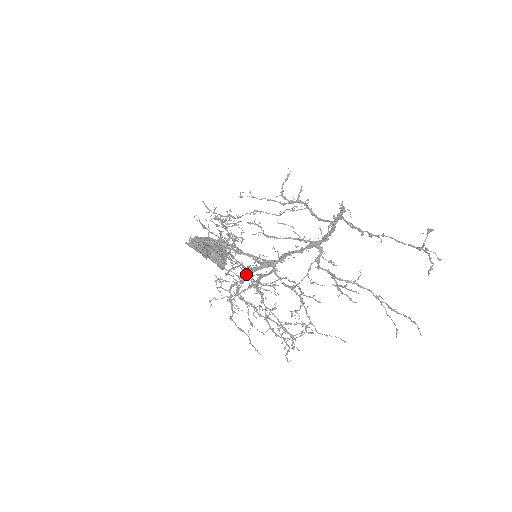
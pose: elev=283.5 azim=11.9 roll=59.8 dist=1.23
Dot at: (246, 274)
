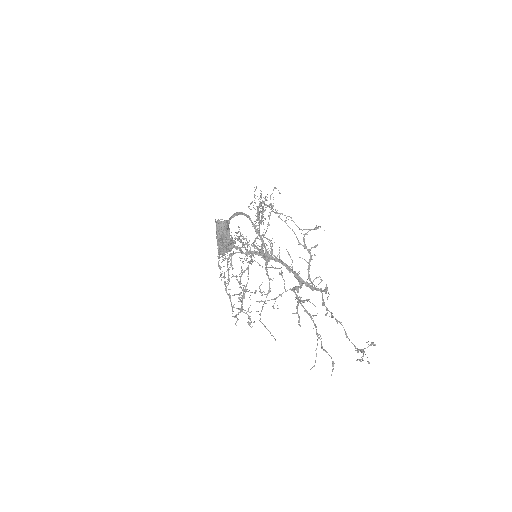
Dot at: (241, 258)
